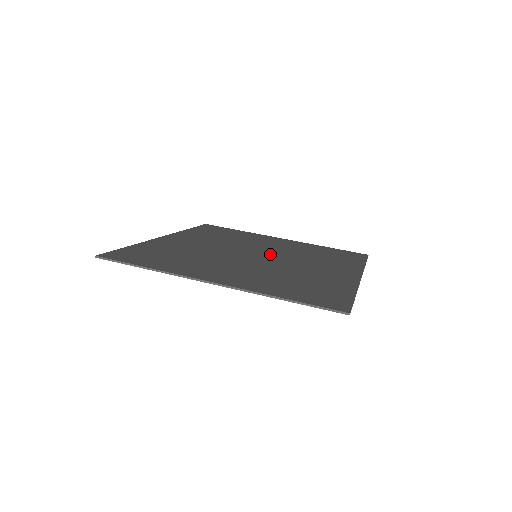
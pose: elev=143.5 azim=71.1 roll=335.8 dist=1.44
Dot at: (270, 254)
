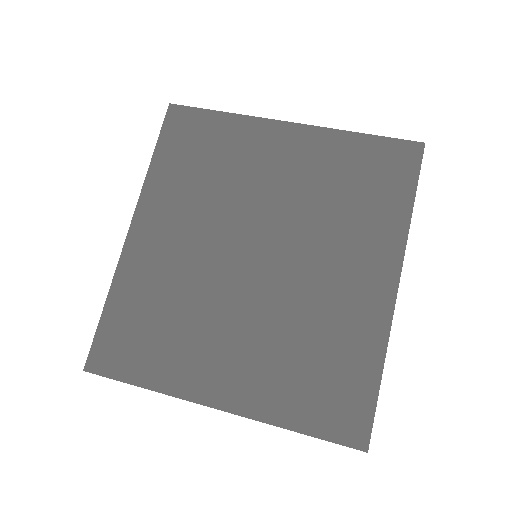
Dot at: (274, 239)
